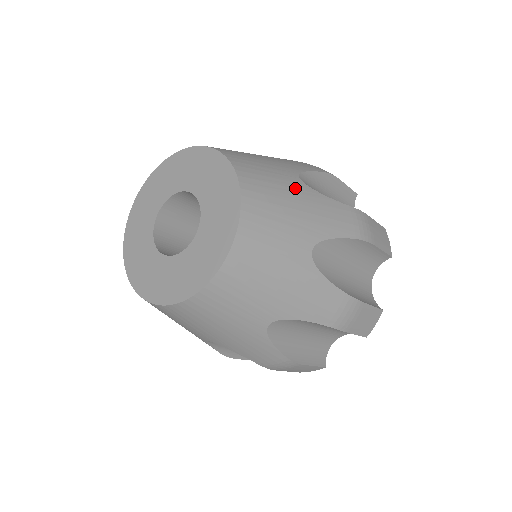
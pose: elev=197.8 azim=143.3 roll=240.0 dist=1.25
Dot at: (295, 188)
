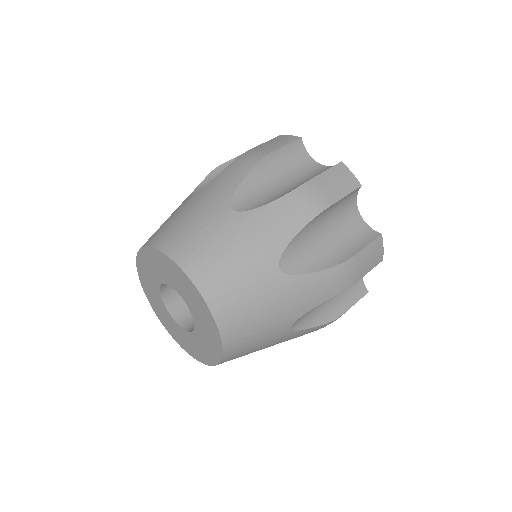
Dot at: (233, 228)
